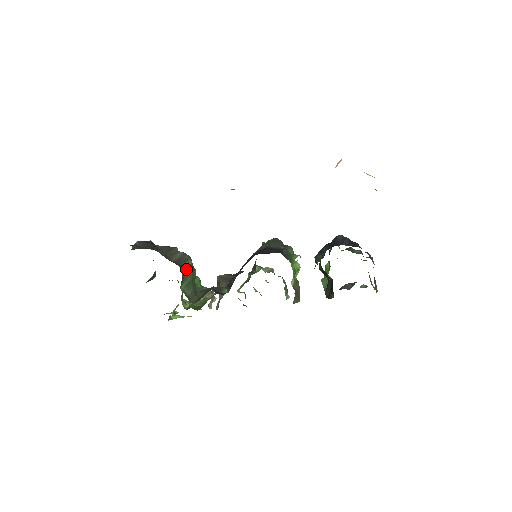
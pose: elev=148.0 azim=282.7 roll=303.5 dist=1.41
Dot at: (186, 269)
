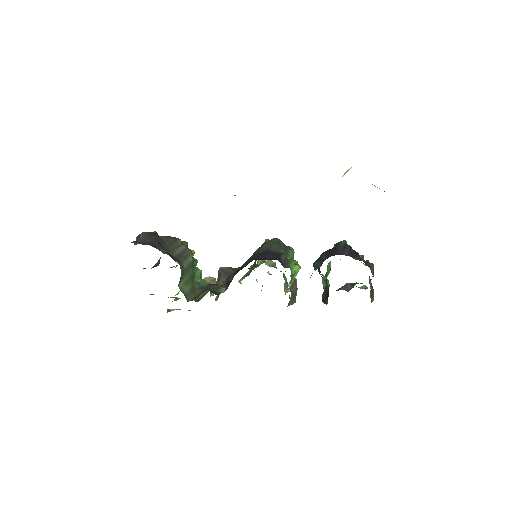
Dot at: (186, 266)
